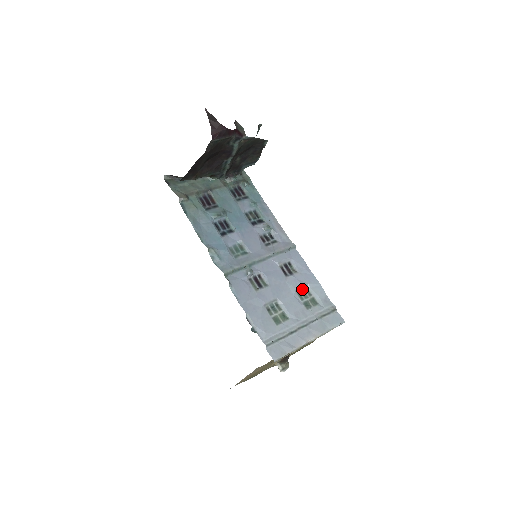
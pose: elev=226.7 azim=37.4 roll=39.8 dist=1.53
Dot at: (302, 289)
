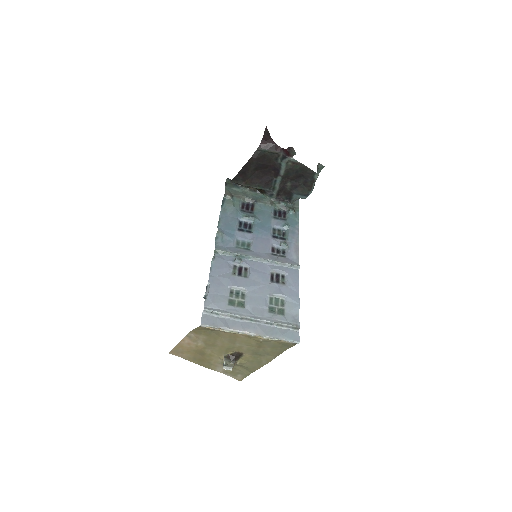
Dot at: (278, 298)
